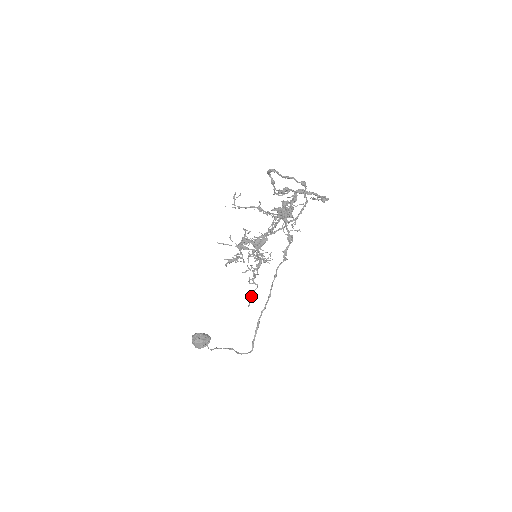
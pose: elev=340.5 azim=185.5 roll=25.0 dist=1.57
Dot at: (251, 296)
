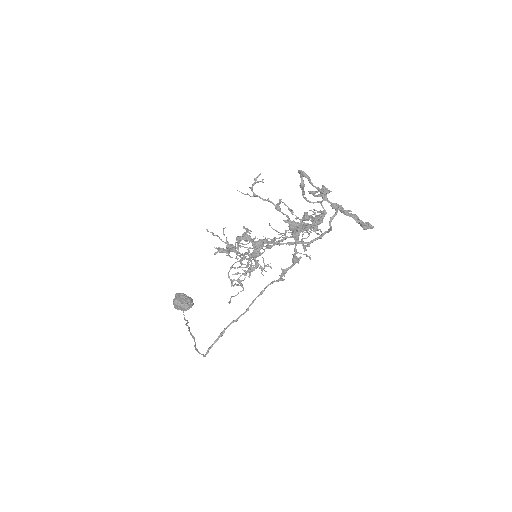
Dot at: (233, 296)
